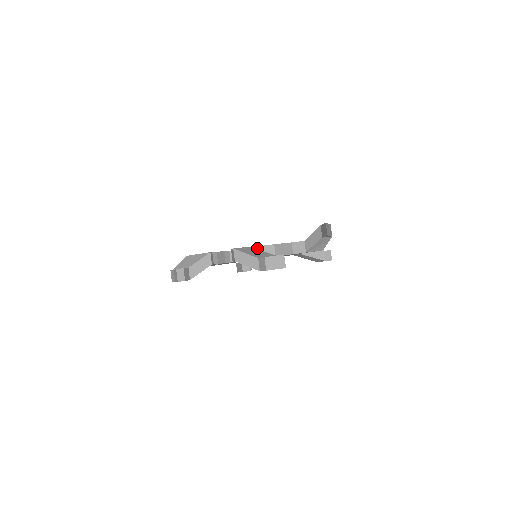
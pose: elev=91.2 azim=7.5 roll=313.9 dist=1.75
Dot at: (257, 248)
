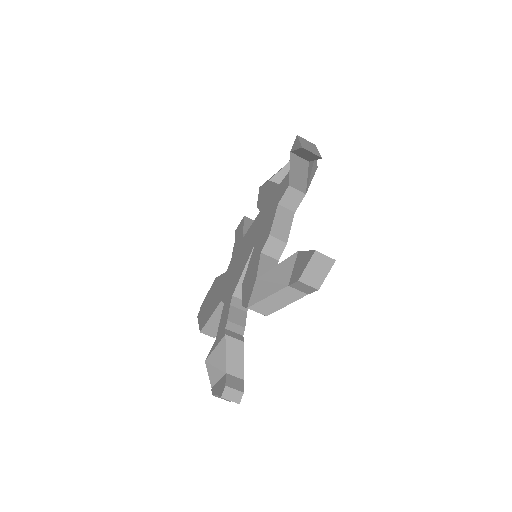
Dot at: (261, 265)
